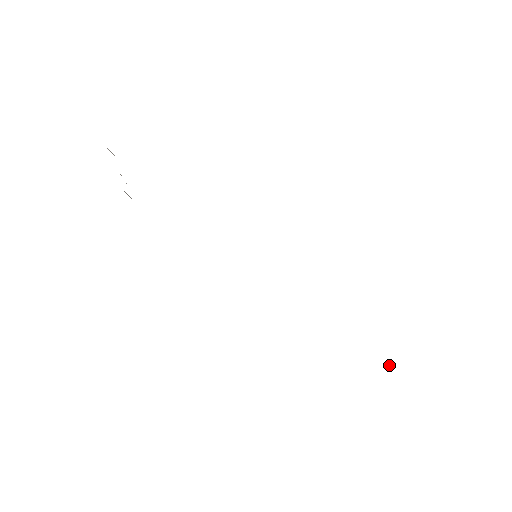
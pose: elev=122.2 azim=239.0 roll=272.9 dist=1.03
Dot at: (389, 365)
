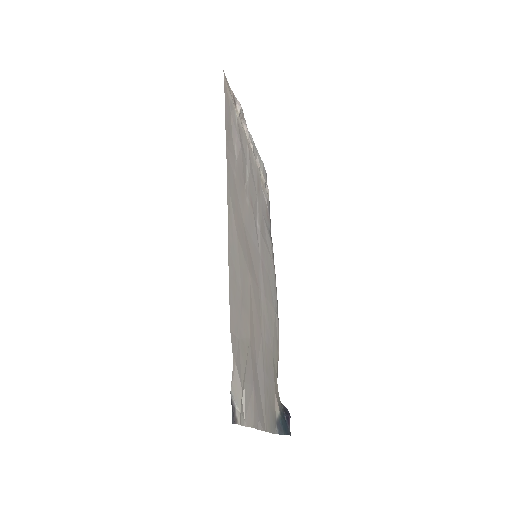
Dot at: (285, 413)
